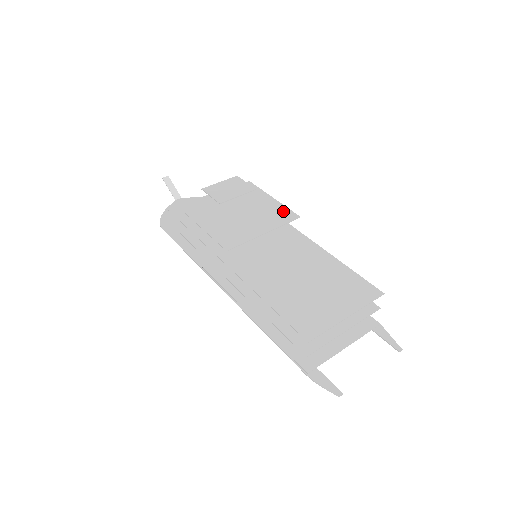
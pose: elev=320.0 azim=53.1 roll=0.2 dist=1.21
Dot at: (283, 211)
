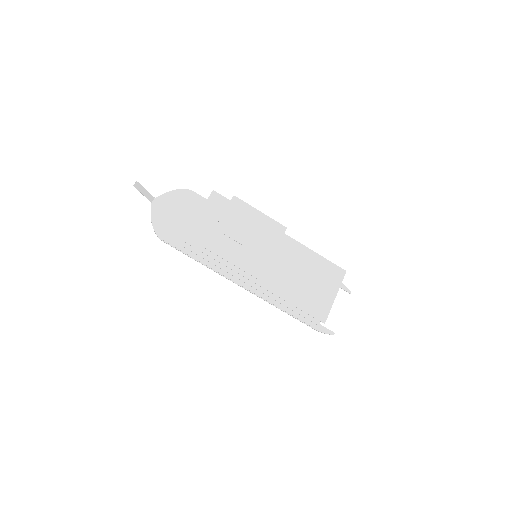
Dot at: (274, 225)
